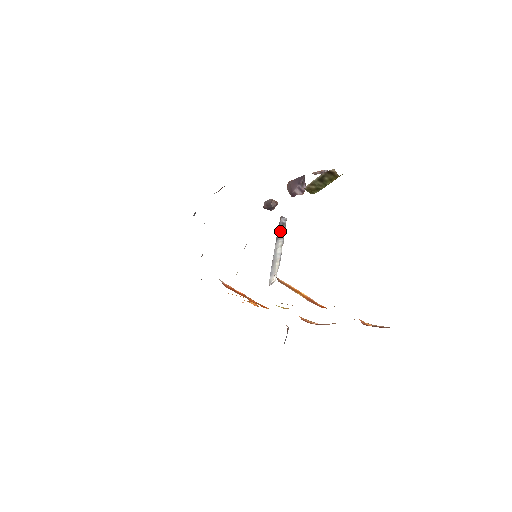
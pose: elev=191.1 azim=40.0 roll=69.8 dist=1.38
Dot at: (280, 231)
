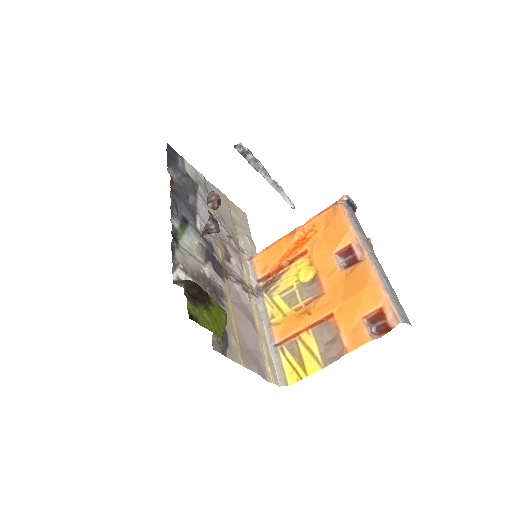
Dot at: (249, 163)
